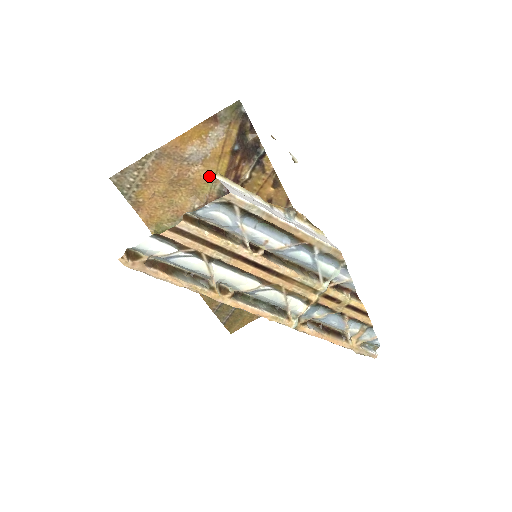
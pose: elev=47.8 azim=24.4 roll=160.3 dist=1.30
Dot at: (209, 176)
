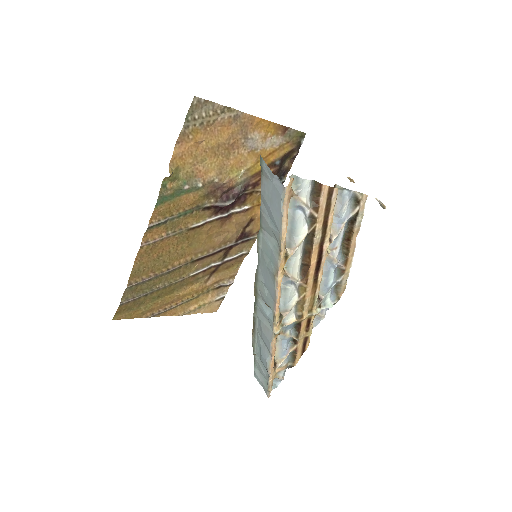
Dot at: (244, 165)
